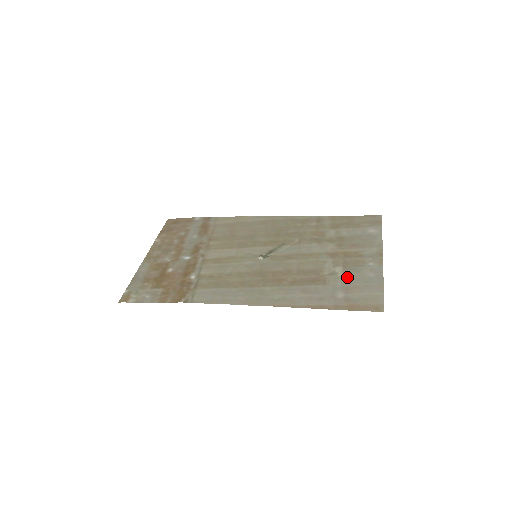
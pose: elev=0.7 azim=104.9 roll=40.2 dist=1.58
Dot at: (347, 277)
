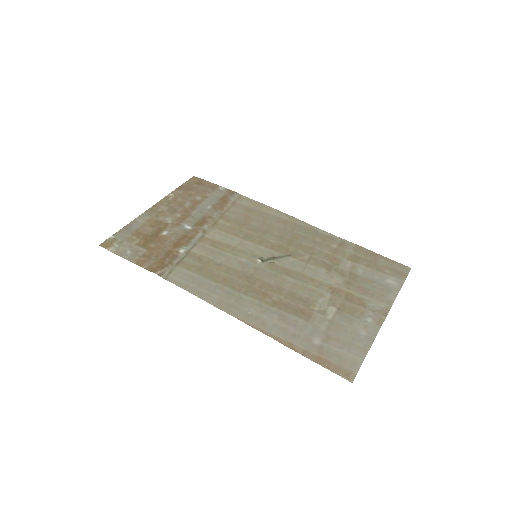
Dot at: (335, 323)
